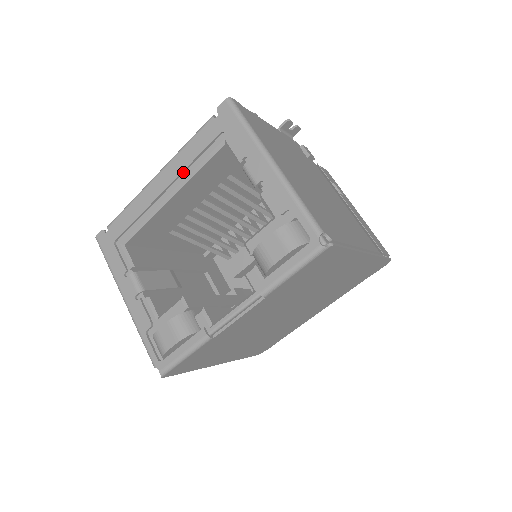
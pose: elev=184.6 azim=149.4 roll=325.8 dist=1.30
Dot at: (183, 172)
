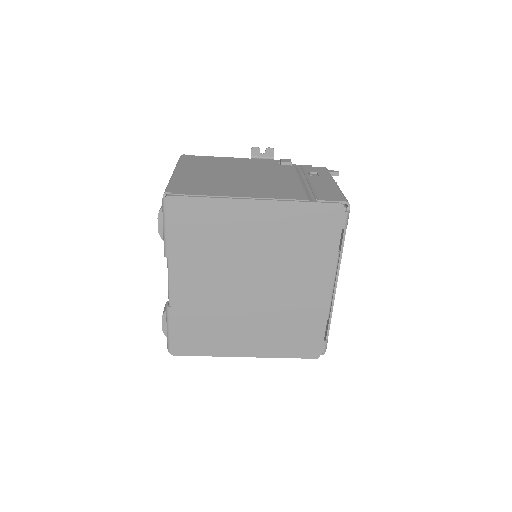
Dot at: occluded
